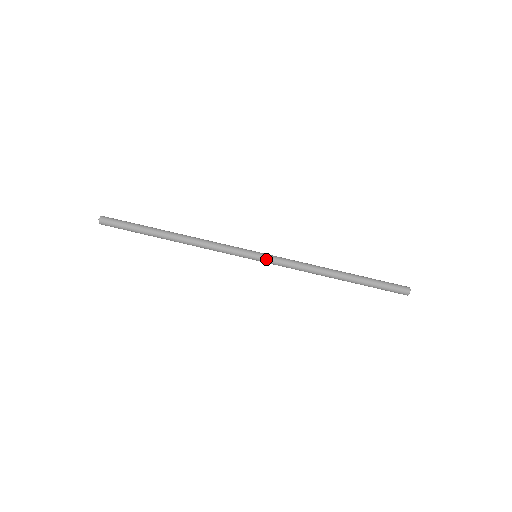
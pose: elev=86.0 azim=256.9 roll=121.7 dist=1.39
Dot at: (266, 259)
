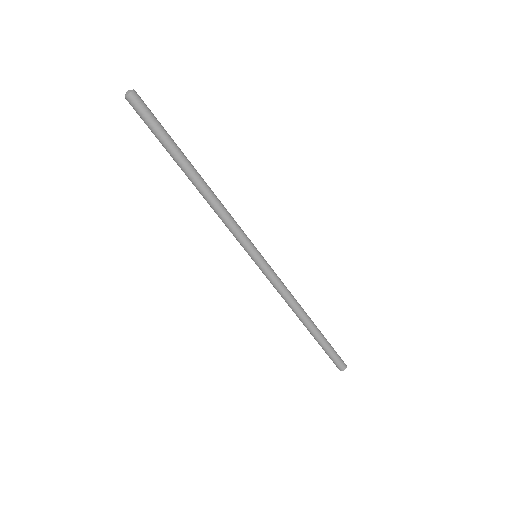
Dot at: (260, 268)
